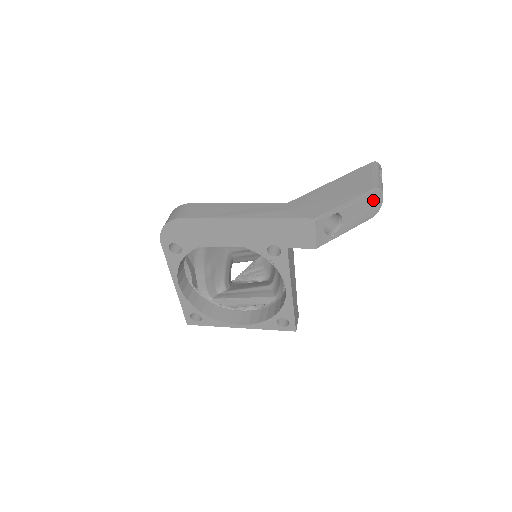
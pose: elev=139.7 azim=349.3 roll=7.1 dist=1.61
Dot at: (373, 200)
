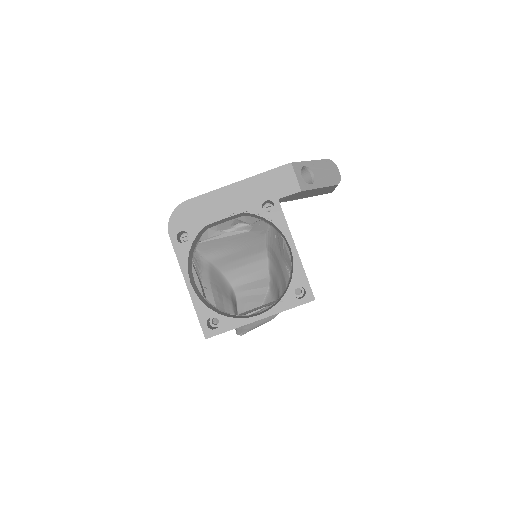
Dot at: (332, 169)
